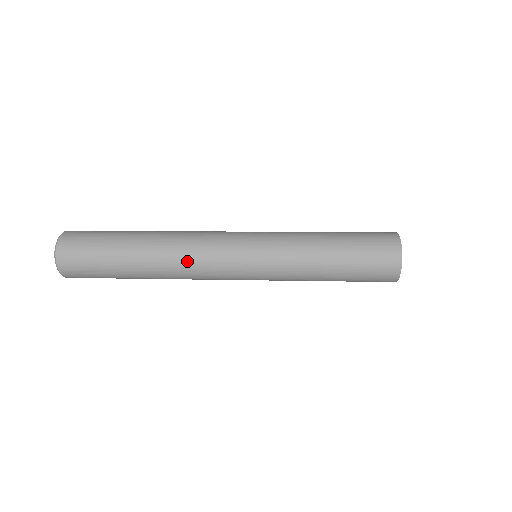
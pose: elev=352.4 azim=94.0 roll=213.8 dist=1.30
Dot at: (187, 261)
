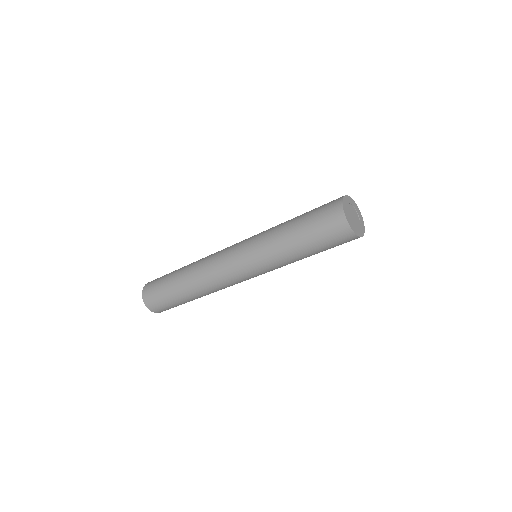
Dot at: (207, 273)
